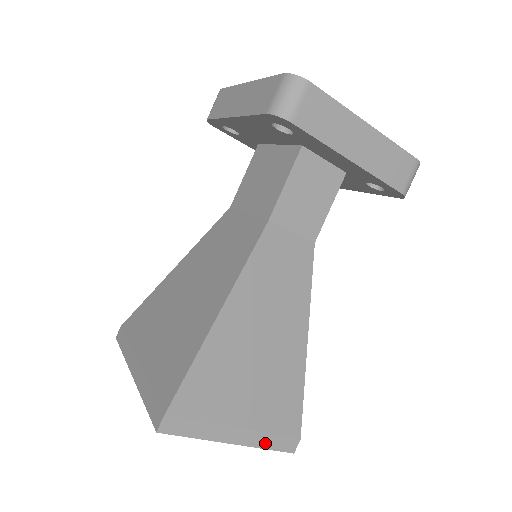
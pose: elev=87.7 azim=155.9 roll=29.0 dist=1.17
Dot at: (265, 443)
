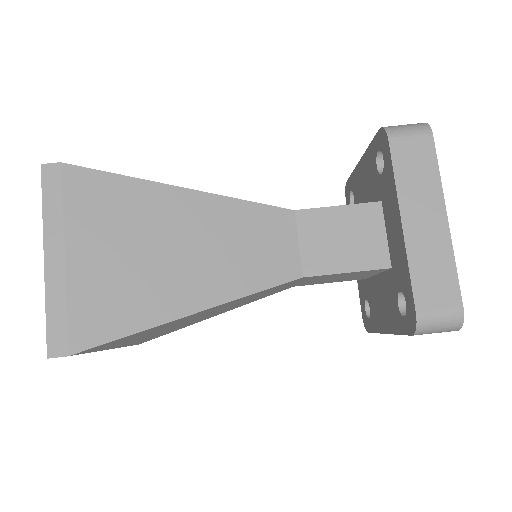
Dot at: (53, 304)
